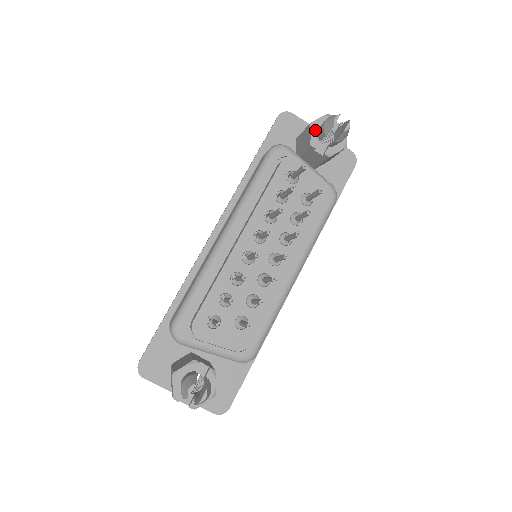
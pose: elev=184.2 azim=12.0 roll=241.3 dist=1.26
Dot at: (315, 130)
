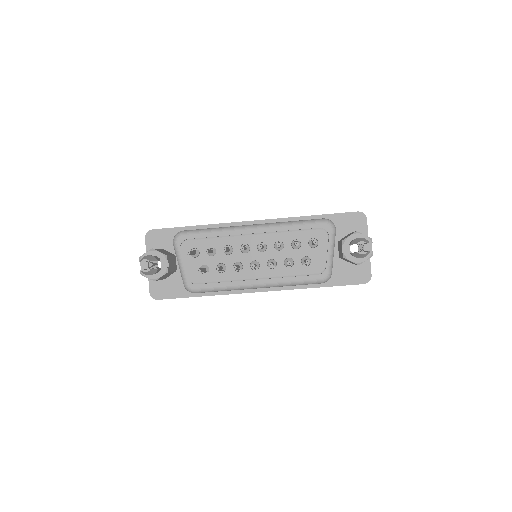
Dot at: (354, 237)
